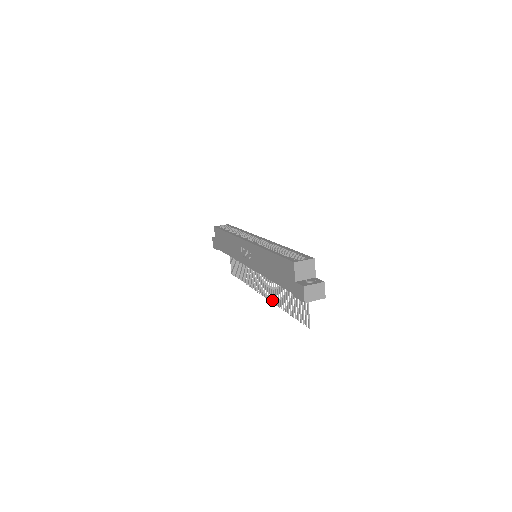
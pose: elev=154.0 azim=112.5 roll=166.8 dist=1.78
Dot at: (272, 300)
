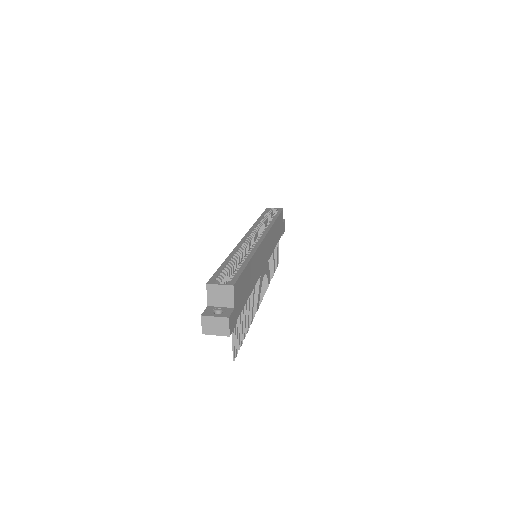
Dot at: occluded
